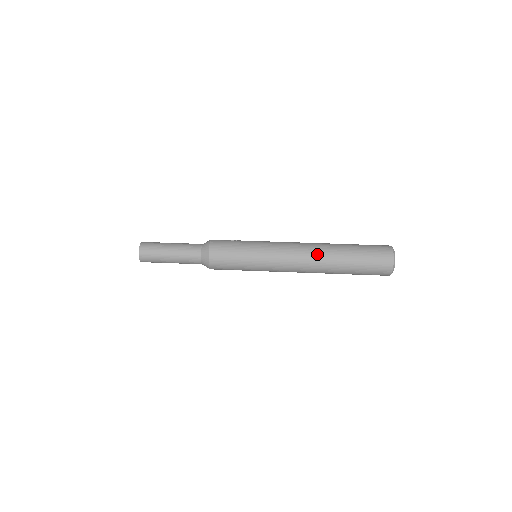
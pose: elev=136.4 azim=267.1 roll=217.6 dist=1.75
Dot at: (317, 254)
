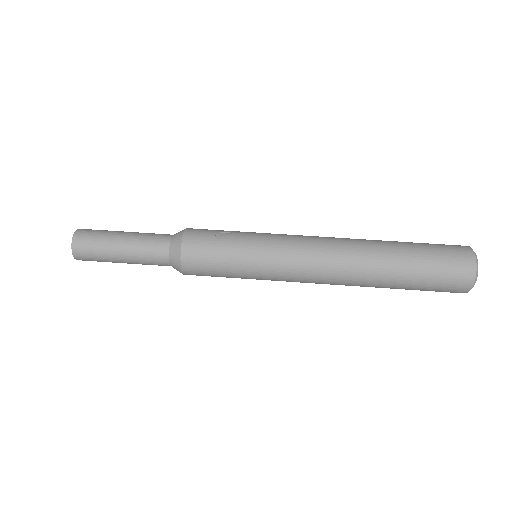
Dot at: (352, 271)
